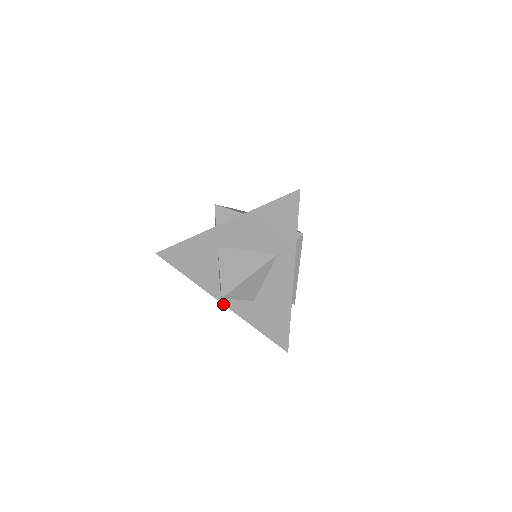
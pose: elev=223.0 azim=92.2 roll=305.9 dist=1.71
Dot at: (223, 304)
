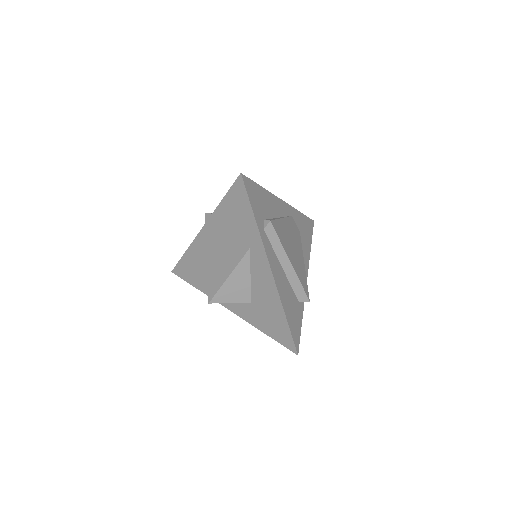
Dot at: (231, 311)
